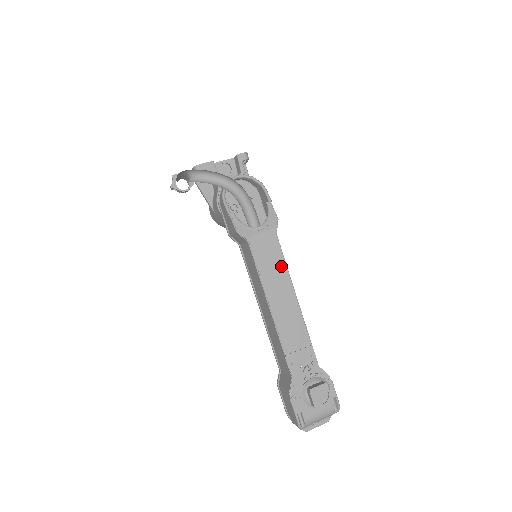
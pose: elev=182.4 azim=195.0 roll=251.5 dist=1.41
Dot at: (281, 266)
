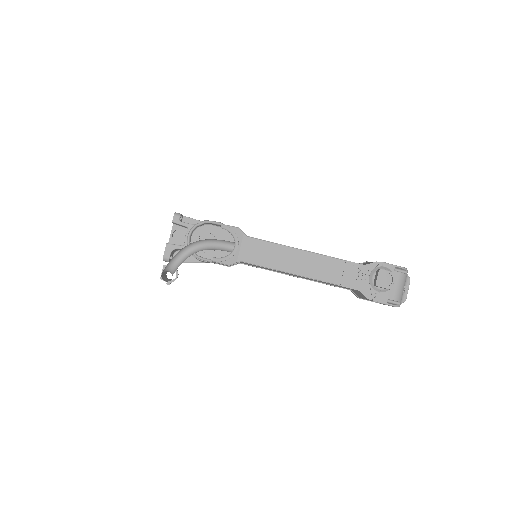
Dot at: (274, 248)
